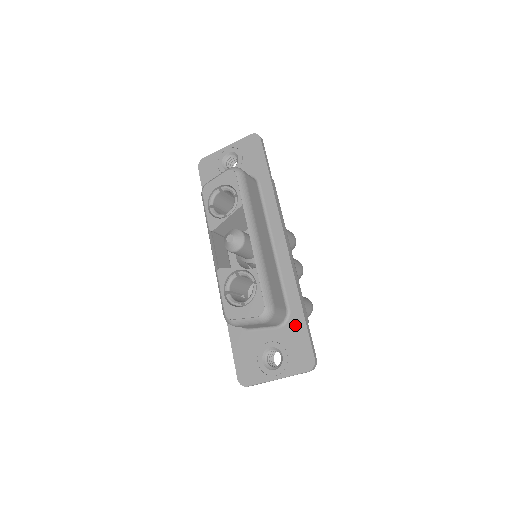
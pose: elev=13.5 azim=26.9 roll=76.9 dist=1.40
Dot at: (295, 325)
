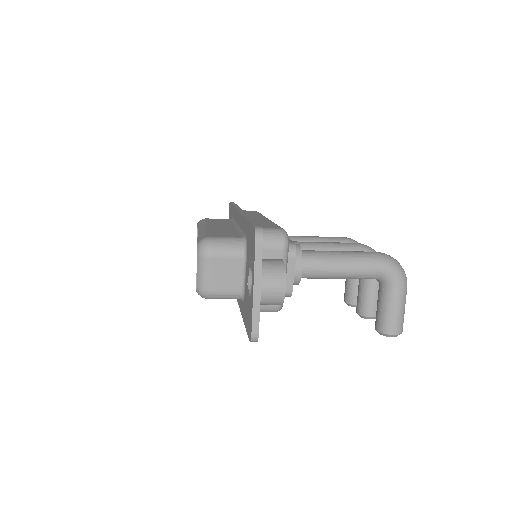
Dot at: (248, 235)
